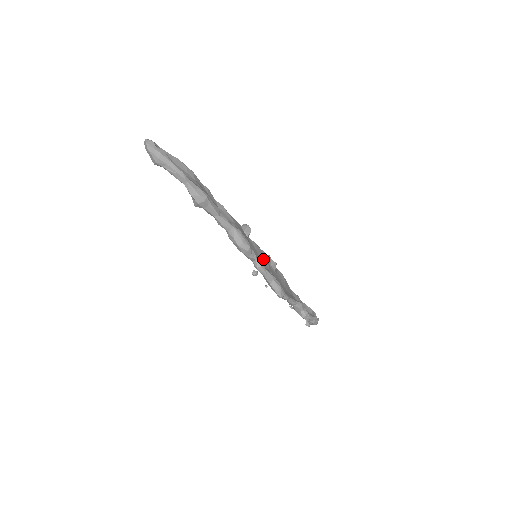
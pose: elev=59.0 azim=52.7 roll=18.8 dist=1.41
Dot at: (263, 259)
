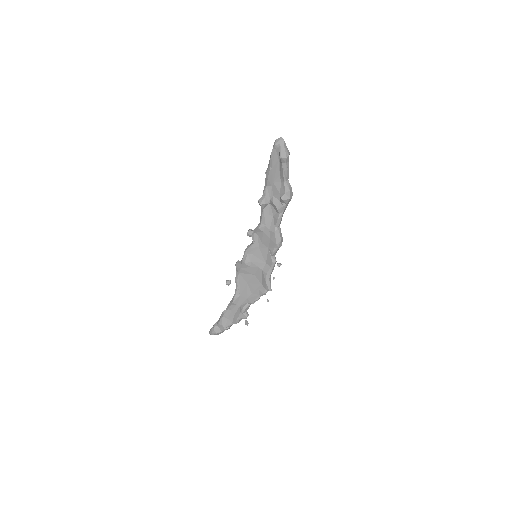
Dot at: (258, 259)
